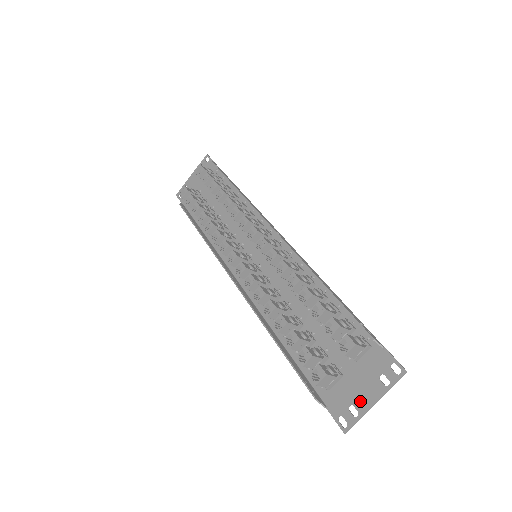
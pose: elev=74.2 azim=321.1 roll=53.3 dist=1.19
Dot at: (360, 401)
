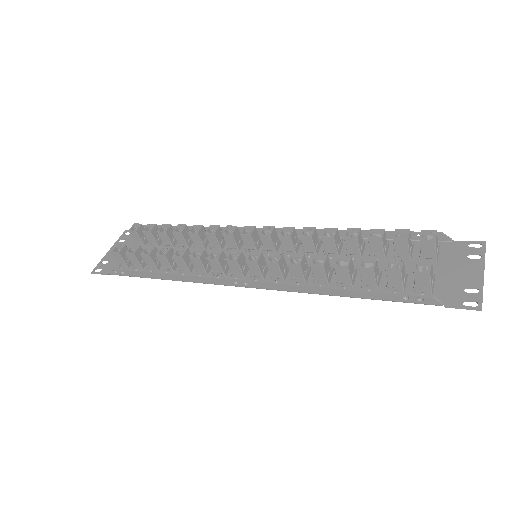
Dot at: (470, 280)
